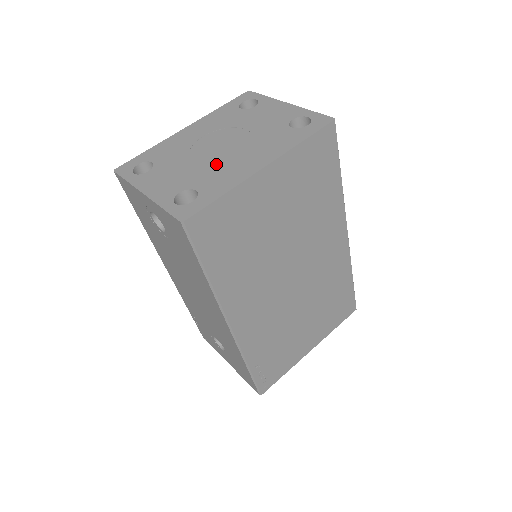
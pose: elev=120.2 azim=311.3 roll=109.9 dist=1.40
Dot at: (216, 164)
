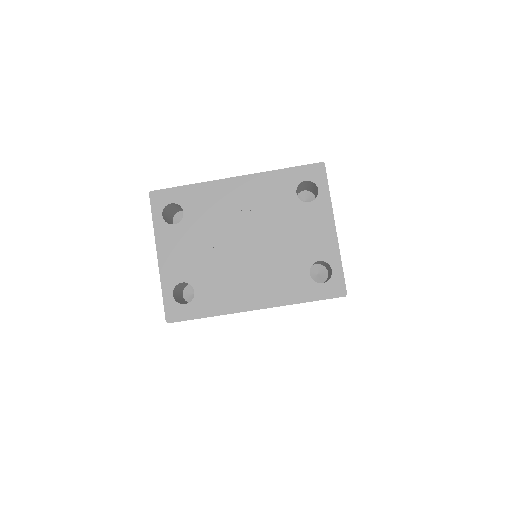
Dot at: (226, 269)
